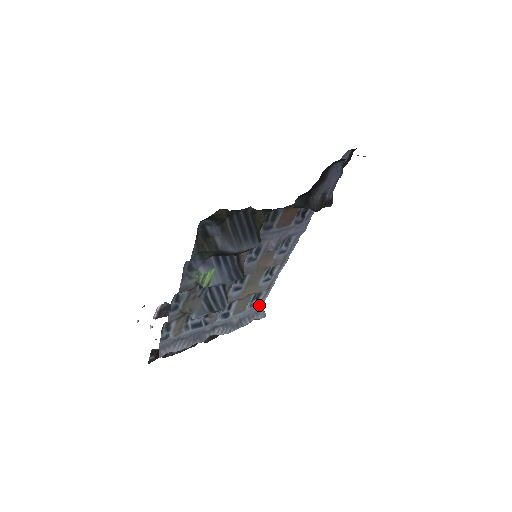
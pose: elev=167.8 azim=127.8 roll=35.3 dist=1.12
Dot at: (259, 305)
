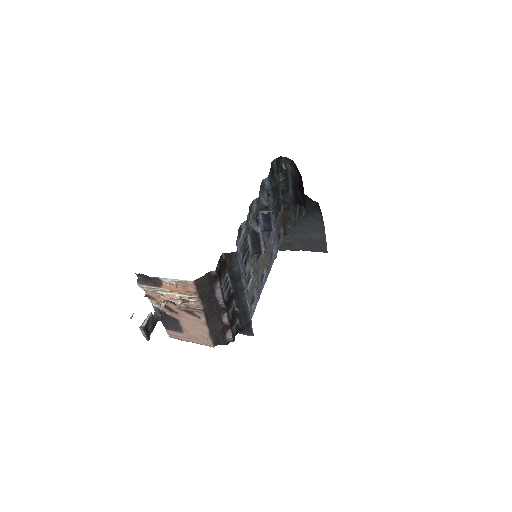
Dot at: (251, 316)
